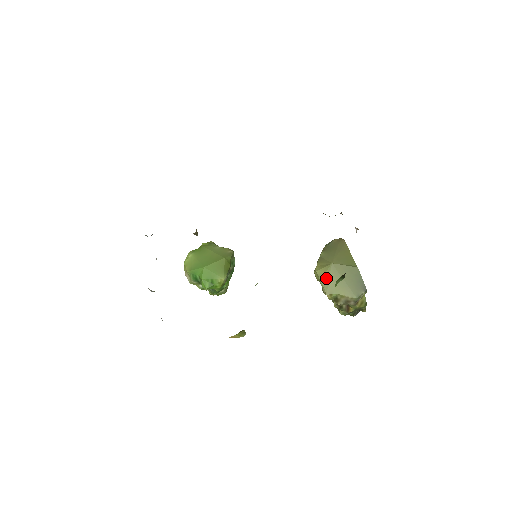
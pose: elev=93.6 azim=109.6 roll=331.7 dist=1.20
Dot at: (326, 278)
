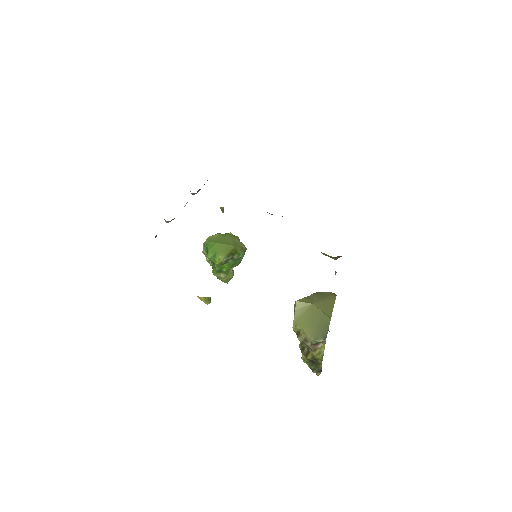
Dot at: (301, 311)
